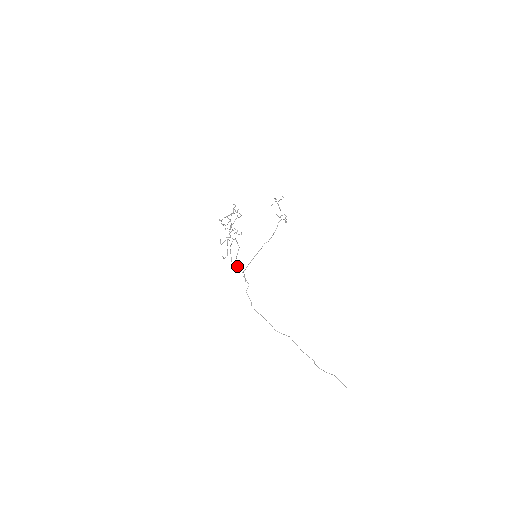
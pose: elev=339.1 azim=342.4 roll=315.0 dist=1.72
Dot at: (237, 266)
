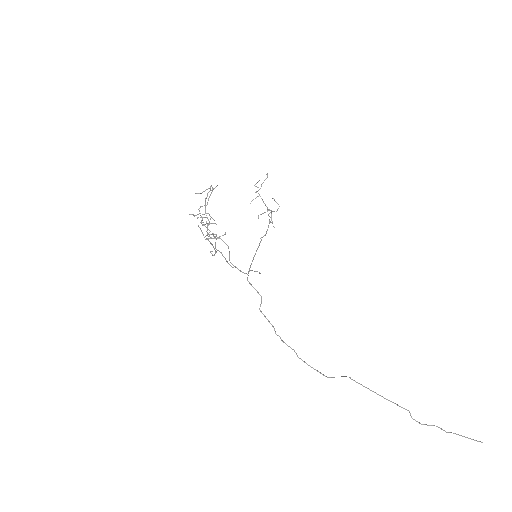
Dot at: (235, 267)
